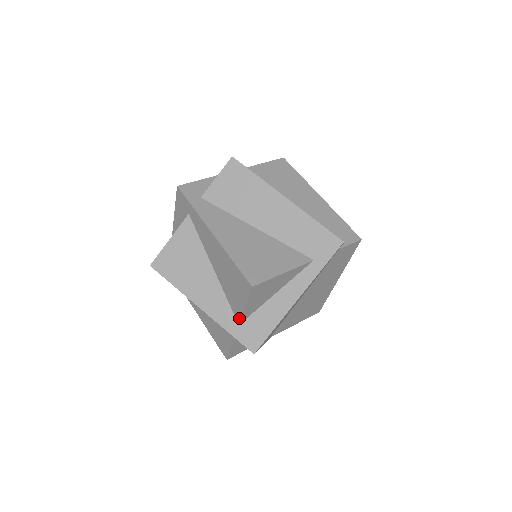
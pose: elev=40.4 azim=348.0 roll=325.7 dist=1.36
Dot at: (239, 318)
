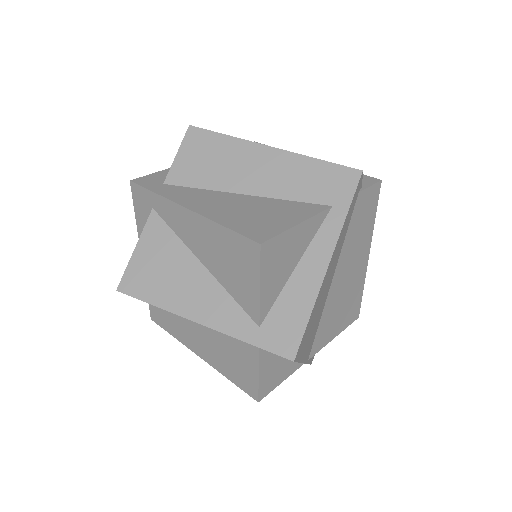
Dot at: (256, 315)
